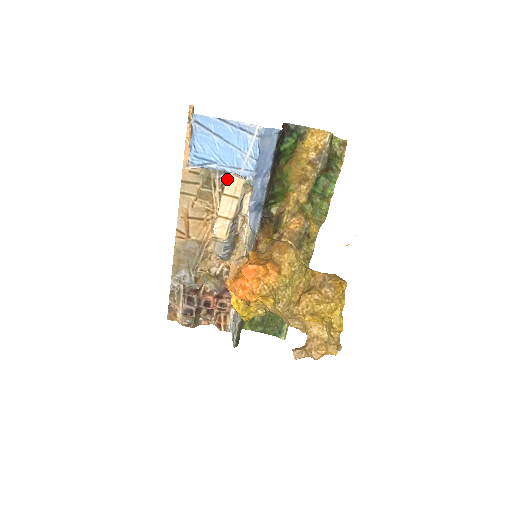
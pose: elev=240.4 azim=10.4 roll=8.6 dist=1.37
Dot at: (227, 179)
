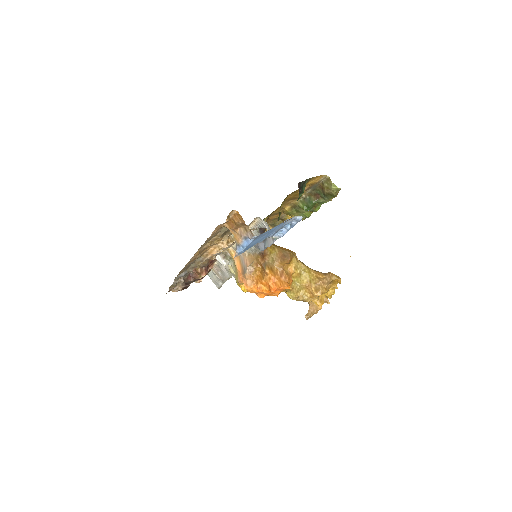
Dot at: occluded
